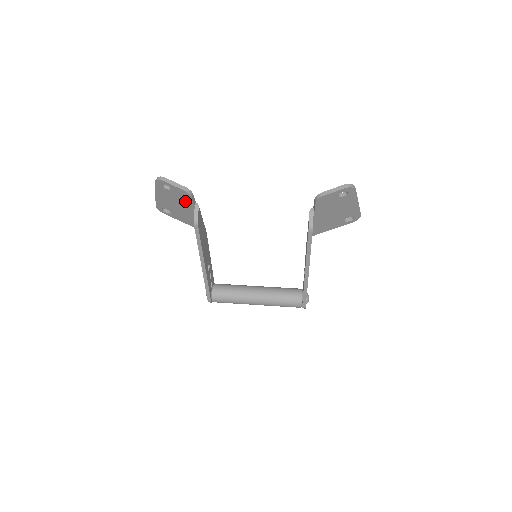
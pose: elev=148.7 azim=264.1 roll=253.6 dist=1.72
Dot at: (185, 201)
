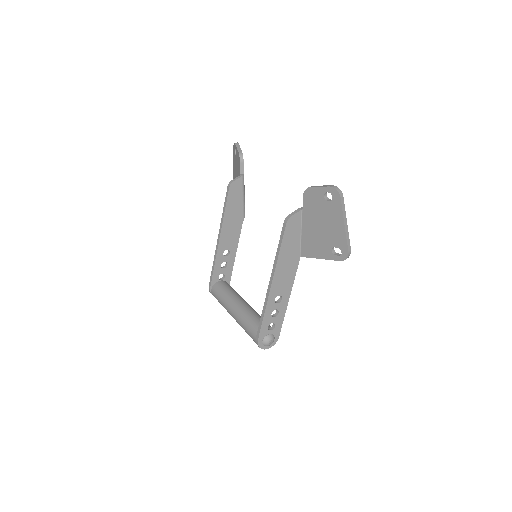
Dot at: (239, 169)
